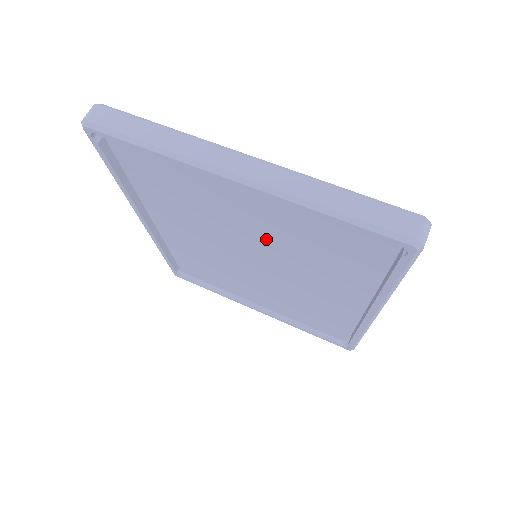
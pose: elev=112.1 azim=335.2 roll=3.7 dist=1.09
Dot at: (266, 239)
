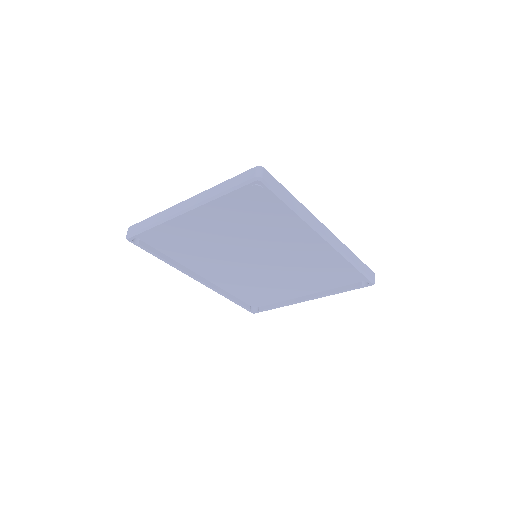
Dot at: (236, 237)
